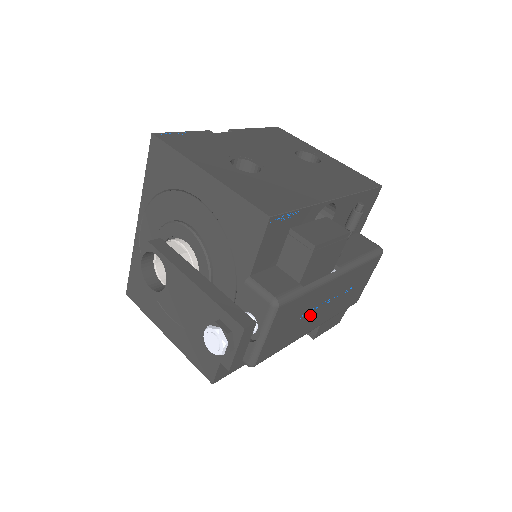
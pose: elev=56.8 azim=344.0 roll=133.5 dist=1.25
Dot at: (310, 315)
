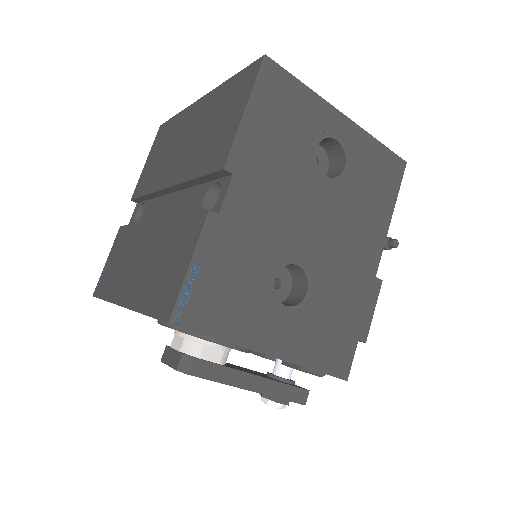
Dot at: occluded
